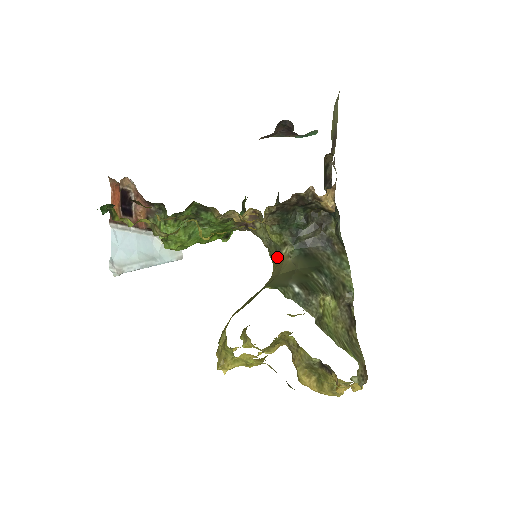
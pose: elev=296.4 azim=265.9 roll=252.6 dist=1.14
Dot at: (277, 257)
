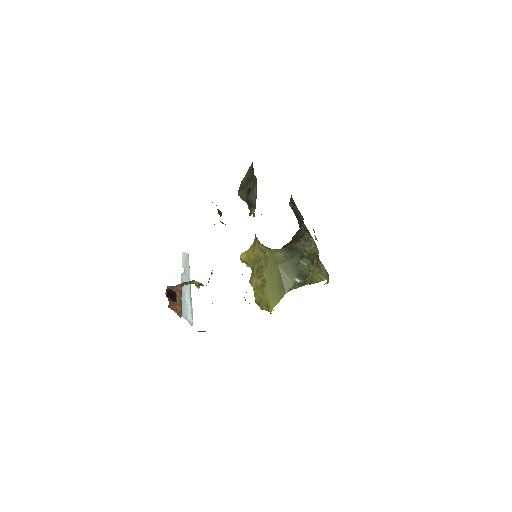
Dot at: (267, 248)
